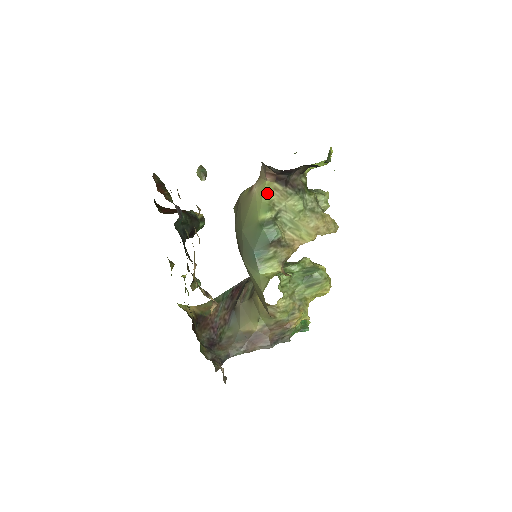
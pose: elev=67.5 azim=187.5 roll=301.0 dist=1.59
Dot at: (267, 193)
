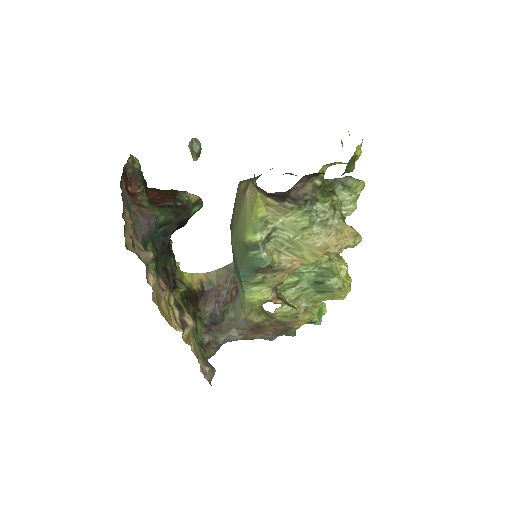
Dot at: (258, 208)
